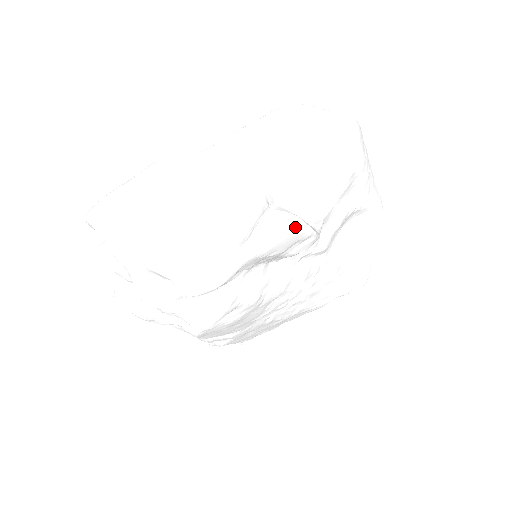
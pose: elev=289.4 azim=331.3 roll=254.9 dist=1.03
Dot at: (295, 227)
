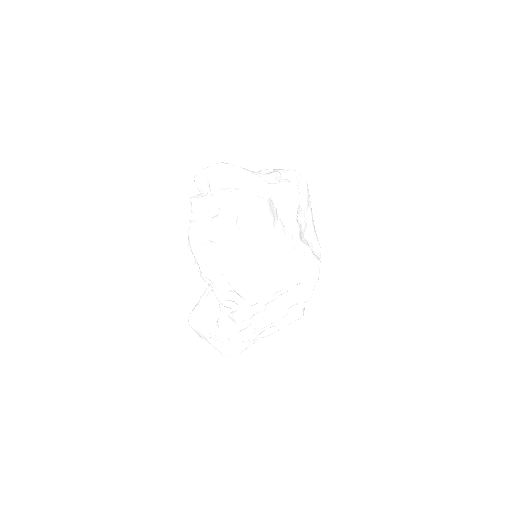
Dot at: (293, 182)
